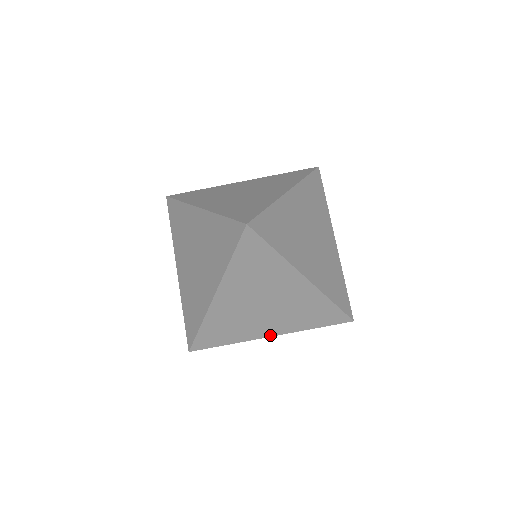
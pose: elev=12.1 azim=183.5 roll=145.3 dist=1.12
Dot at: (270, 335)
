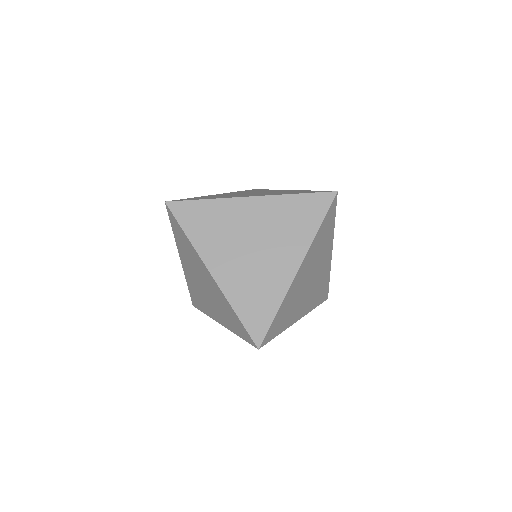
Dot at: (212, 272)
